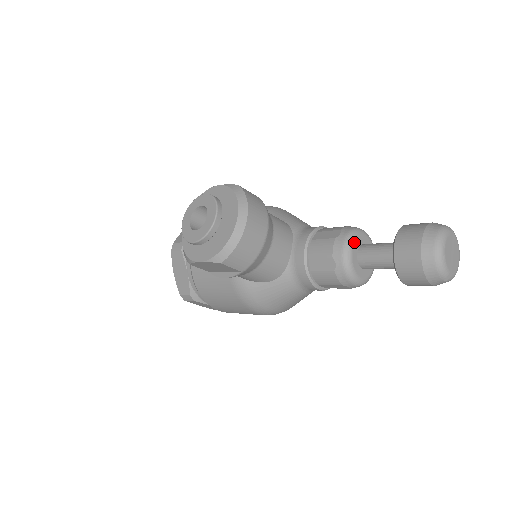
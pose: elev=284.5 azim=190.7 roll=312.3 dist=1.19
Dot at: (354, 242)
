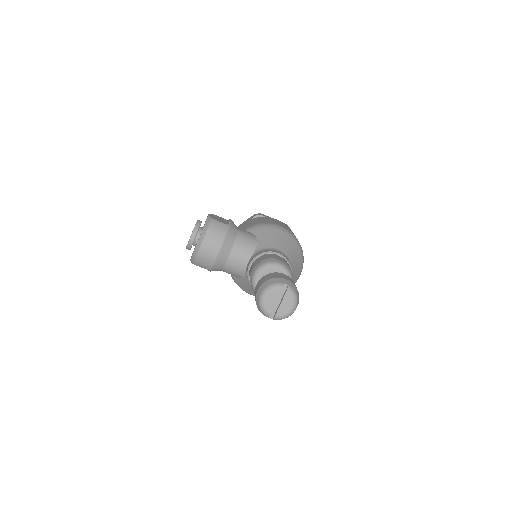
Dot at: (262, 272)
